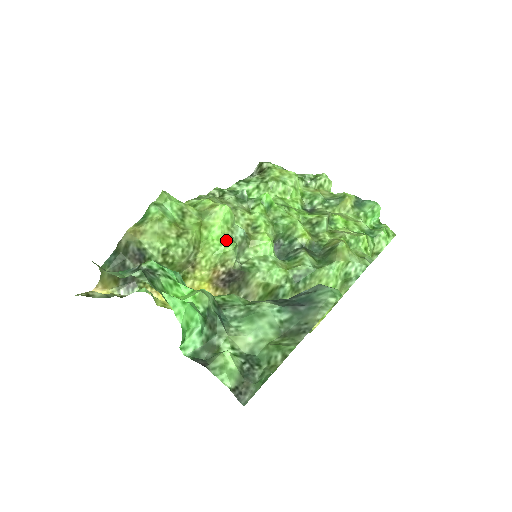
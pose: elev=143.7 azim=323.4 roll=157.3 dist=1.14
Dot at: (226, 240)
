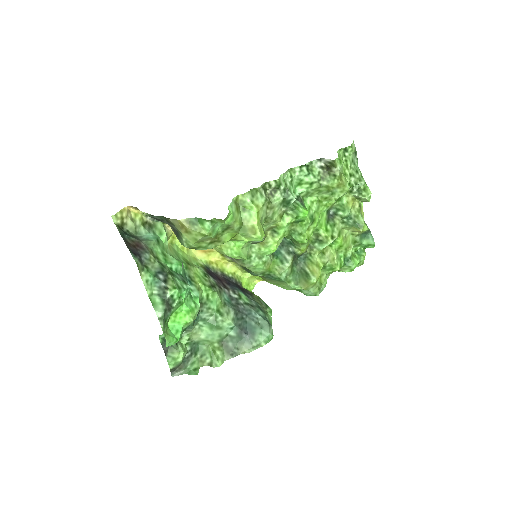
Dot at: (243, 252)
